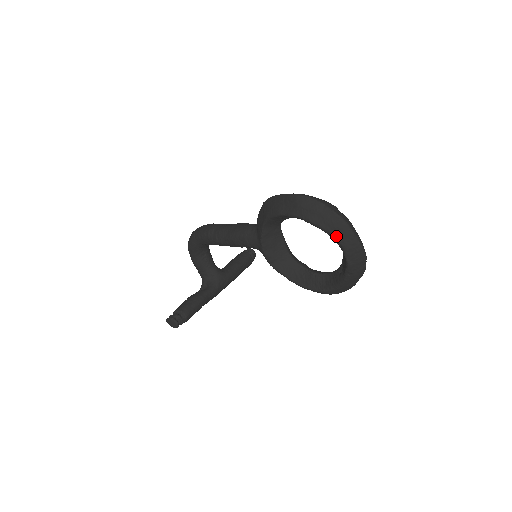
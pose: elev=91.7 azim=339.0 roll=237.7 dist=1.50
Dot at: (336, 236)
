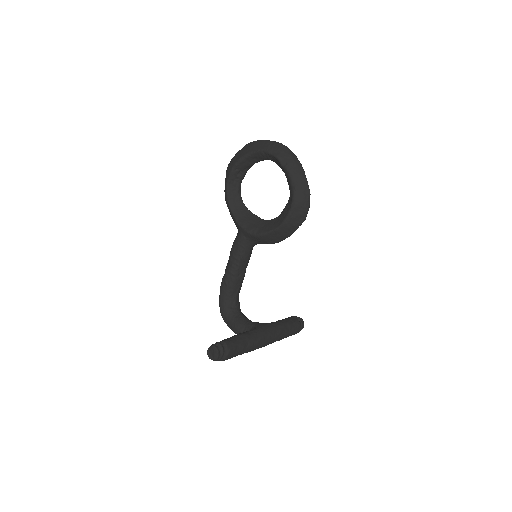
Dot at: (255, 150)
